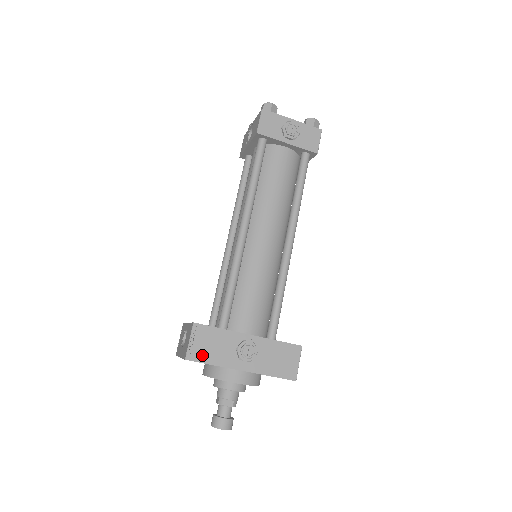
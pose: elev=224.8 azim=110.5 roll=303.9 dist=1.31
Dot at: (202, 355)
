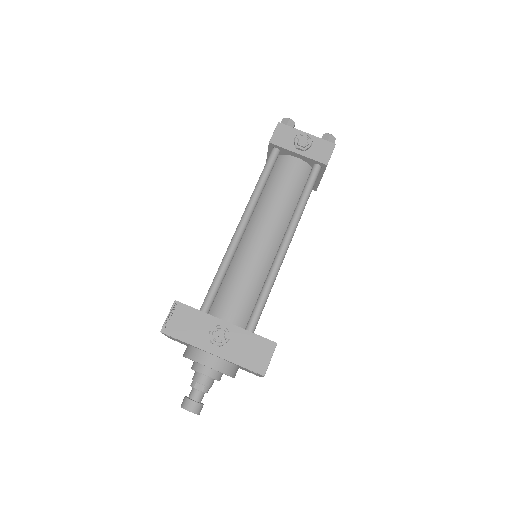
Dot at: (176, 331)
